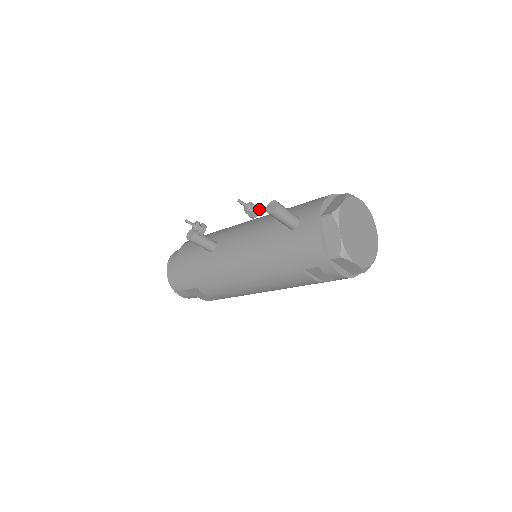
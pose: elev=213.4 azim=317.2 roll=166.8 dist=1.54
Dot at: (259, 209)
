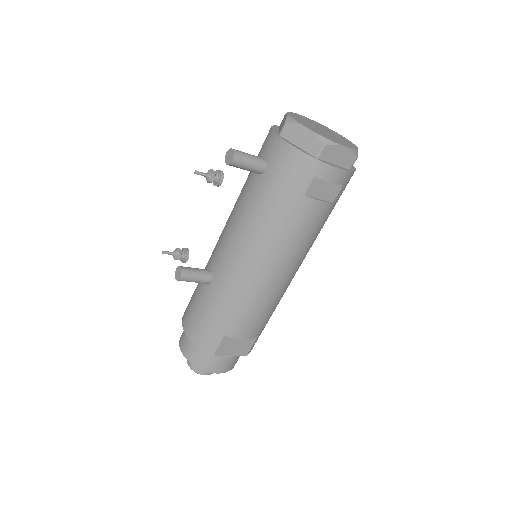
Dot at: (220, 171)
